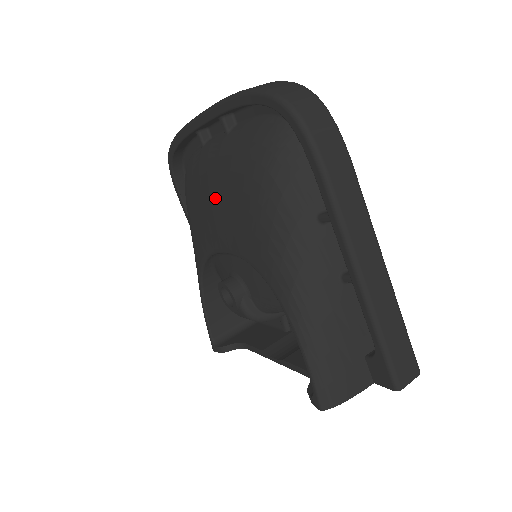
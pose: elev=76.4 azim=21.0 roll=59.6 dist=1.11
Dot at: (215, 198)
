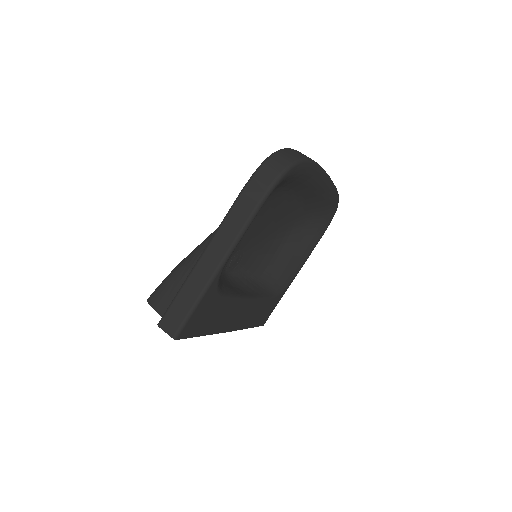
Dot at: occluded
